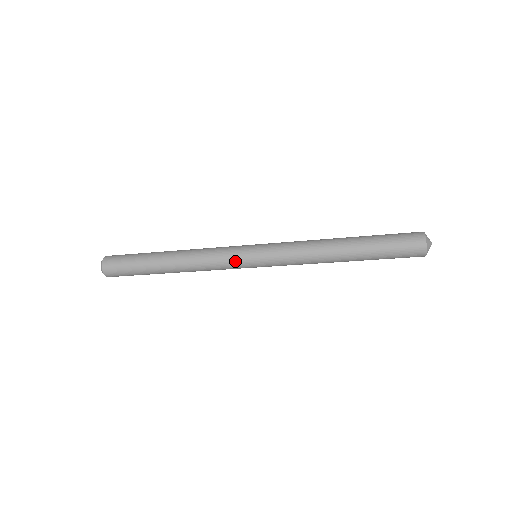
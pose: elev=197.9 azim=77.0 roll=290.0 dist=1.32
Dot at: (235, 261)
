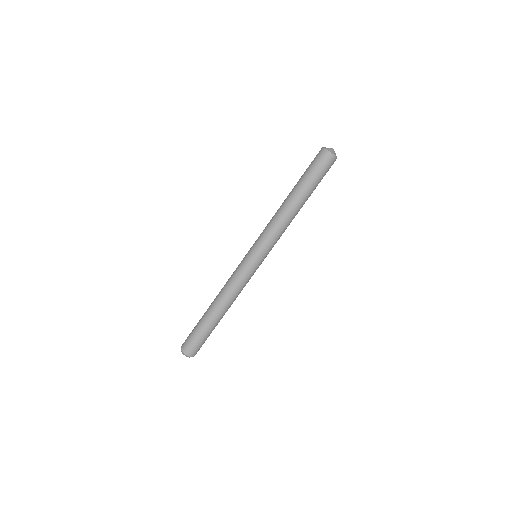
Dot at: (241, 263)
